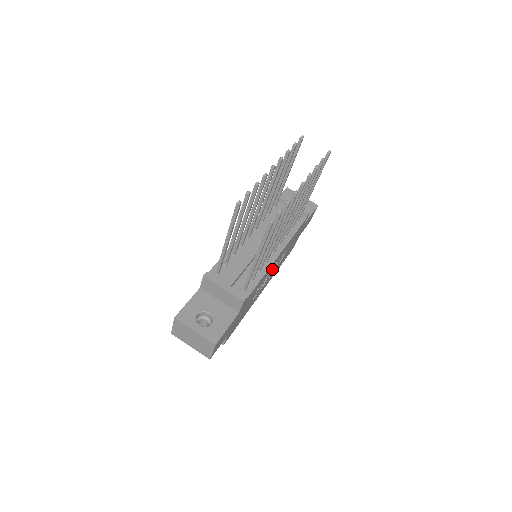
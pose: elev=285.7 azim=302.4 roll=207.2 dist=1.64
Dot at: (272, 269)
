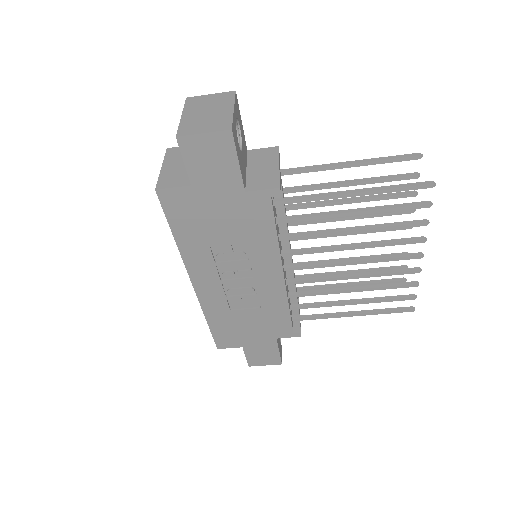
Dot at: (250, 278)
